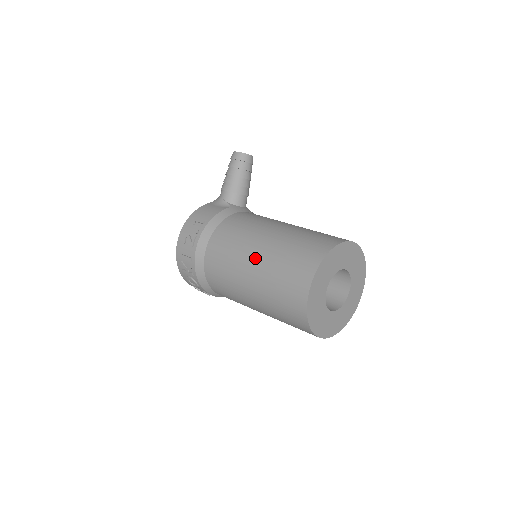
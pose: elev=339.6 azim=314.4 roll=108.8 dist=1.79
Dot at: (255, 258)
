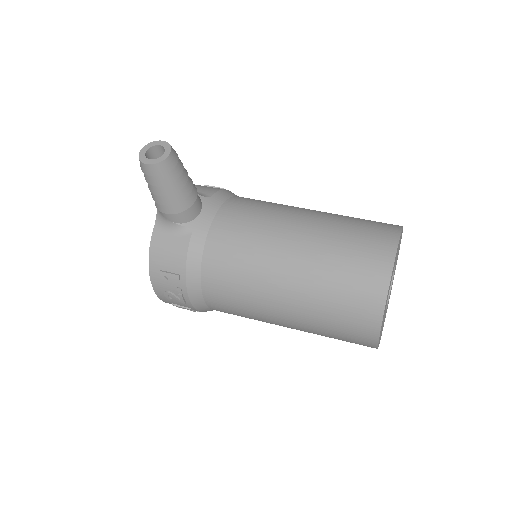
Dot at: (285, 315)
